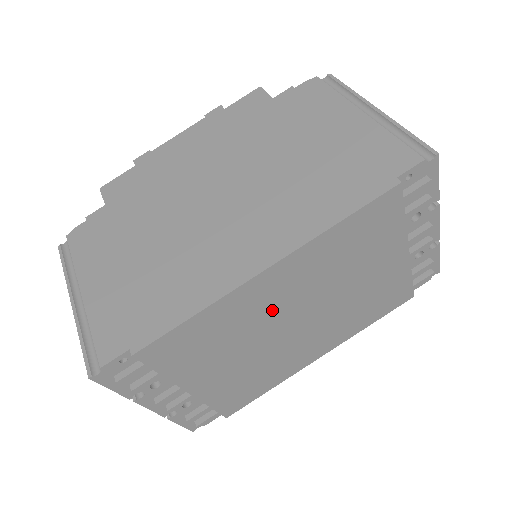
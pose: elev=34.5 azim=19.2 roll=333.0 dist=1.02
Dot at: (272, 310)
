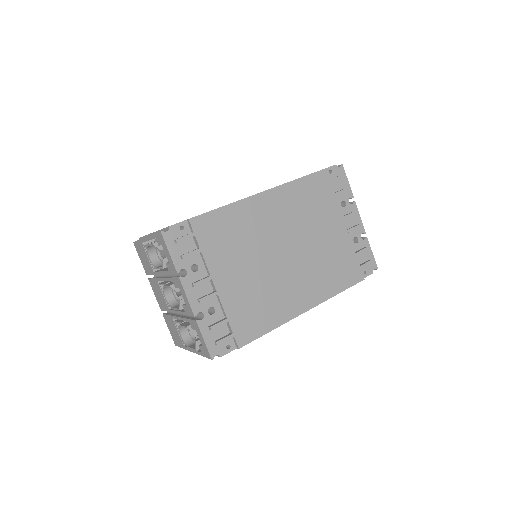
Dot at: (268, 230)
